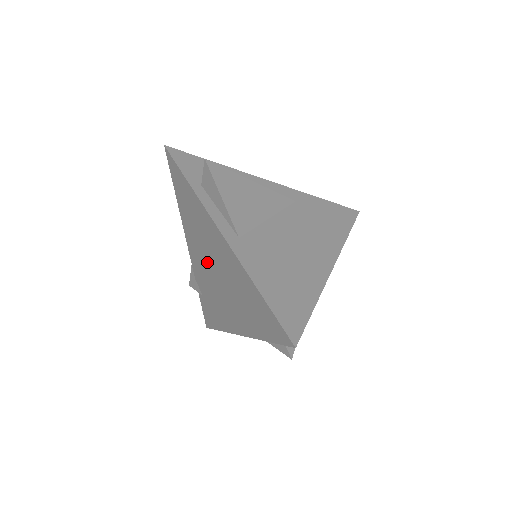
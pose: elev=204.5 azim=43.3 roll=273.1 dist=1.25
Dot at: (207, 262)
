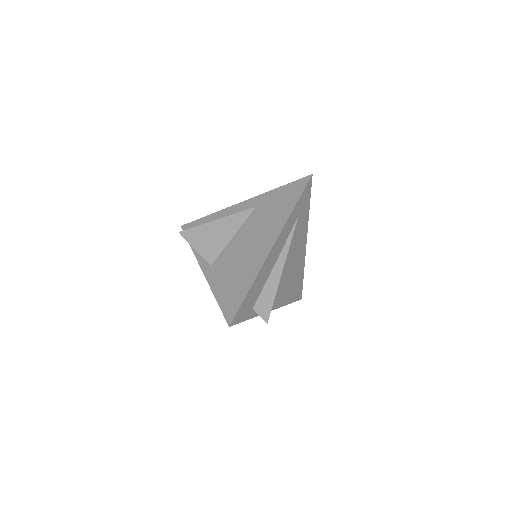
Dot at: occluded
